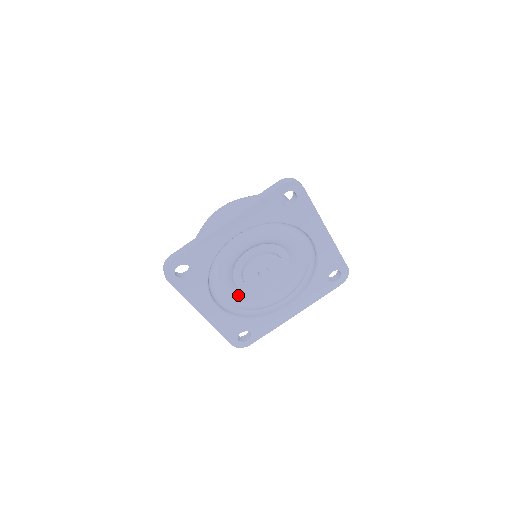
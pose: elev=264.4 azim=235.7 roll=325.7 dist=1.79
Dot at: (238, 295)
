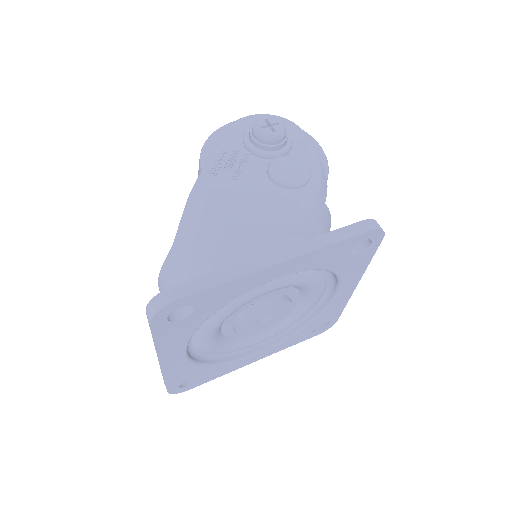
Dot at: (267, 334)
